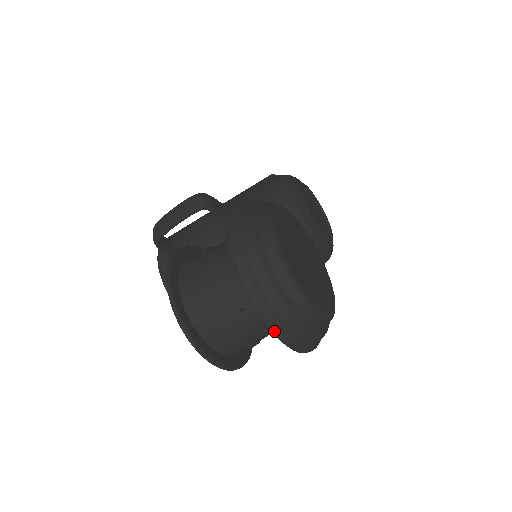
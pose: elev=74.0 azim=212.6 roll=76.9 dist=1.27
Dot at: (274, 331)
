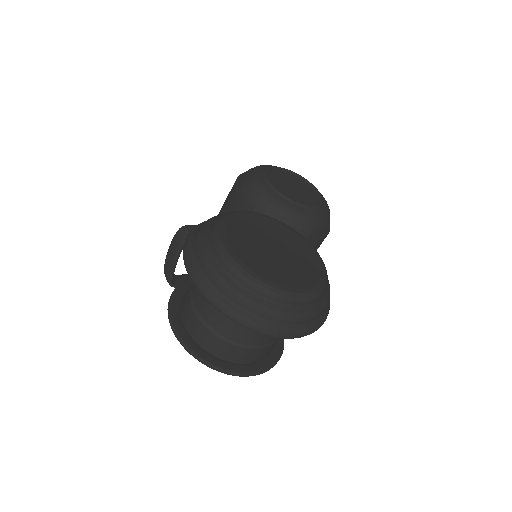
Dot at: (261, 332)
